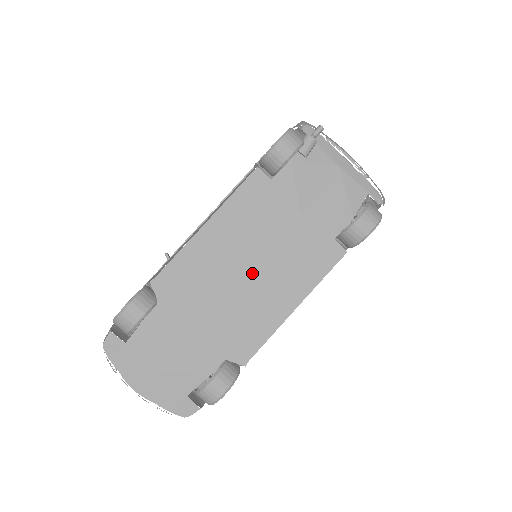
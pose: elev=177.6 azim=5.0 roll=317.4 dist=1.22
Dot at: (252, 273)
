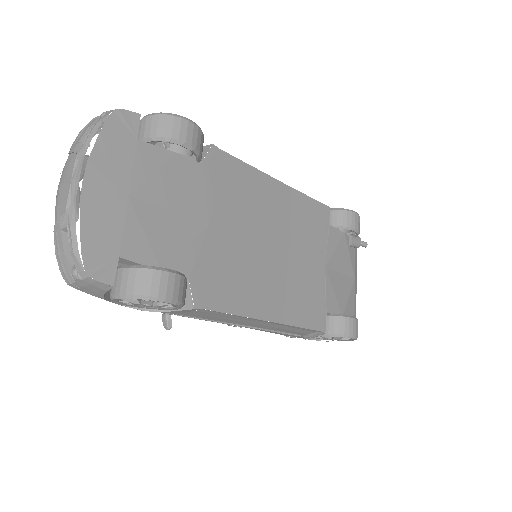
Dot at: (271, 253)
